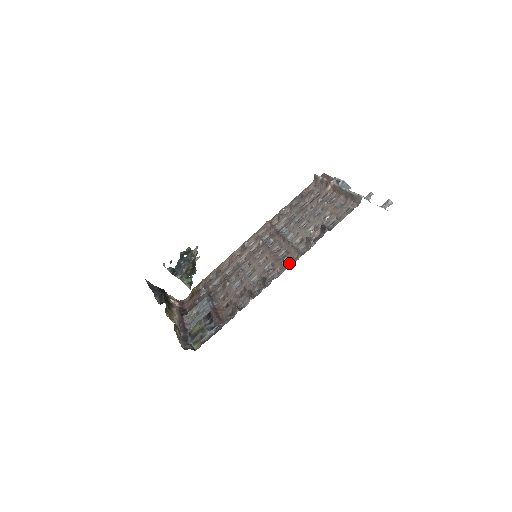
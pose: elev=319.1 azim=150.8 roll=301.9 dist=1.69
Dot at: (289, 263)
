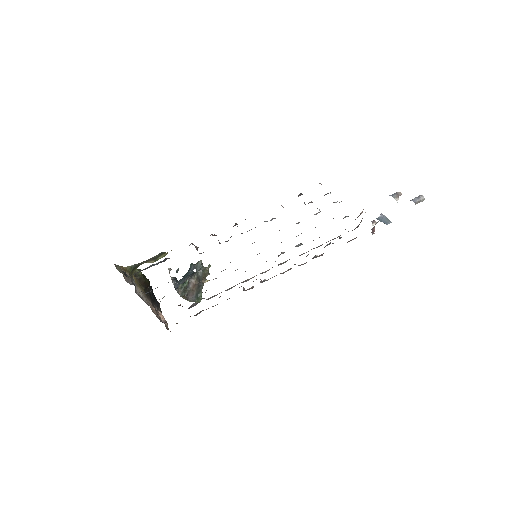
Dot at: occluded
